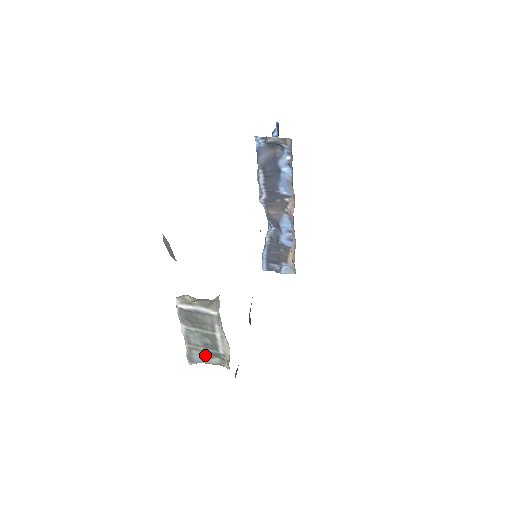
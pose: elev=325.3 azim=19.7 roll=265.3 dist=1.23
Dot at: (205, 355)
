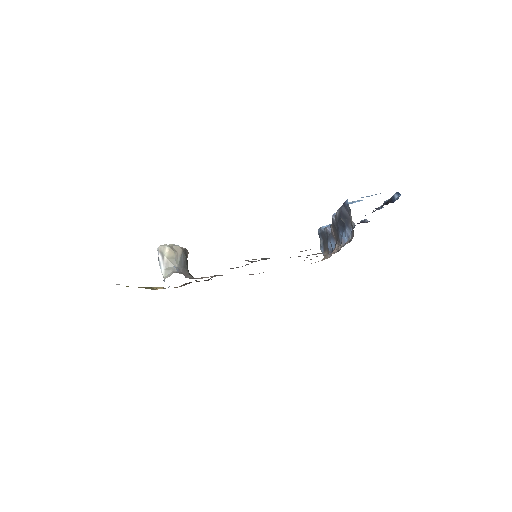
Dot at: occluded
